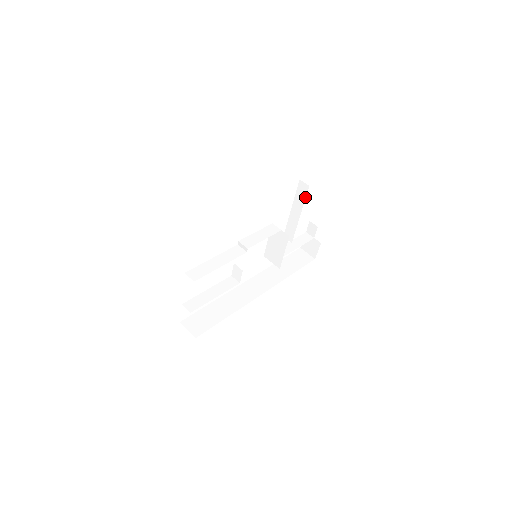
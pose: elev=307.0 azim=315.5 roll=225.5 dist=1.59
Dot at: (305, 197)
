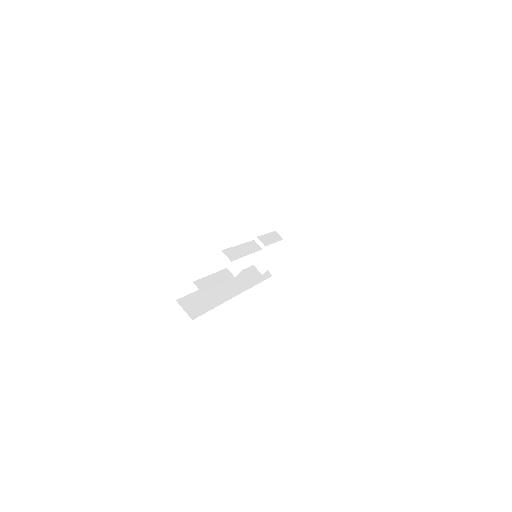
Dot at: (310, 217)
